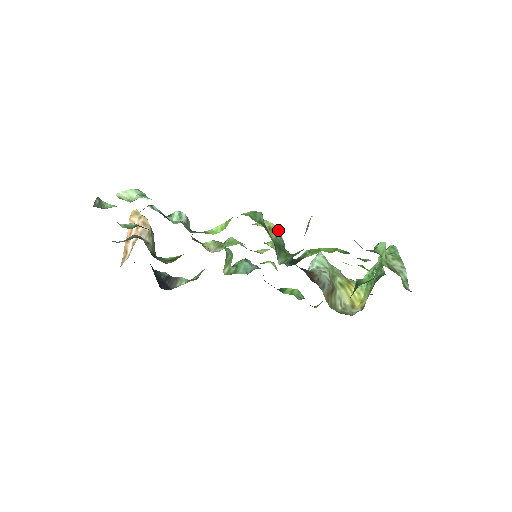
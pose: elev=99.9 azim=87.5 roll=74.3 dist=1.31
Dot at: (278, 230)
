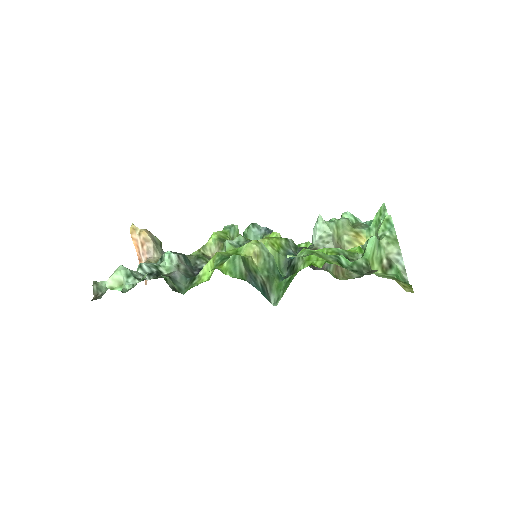
Dot at: (264, 248)
